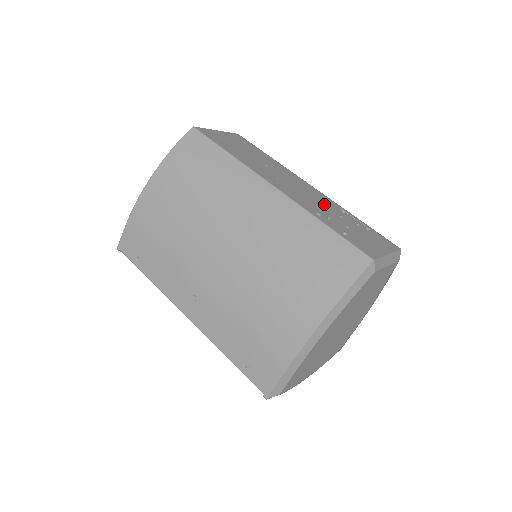
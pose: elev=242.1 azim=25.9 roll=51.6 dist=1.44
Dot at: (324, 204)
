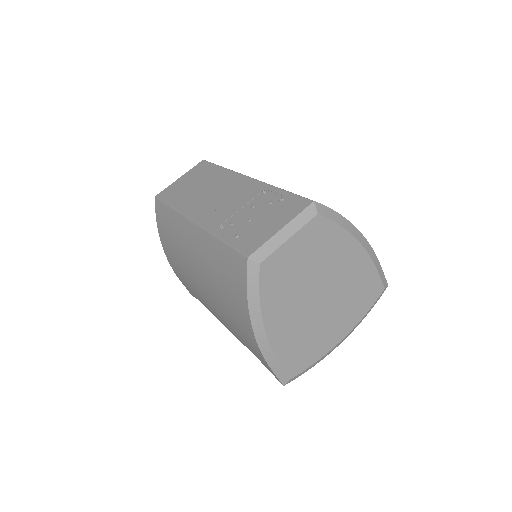
Dot at: (242, 201)
